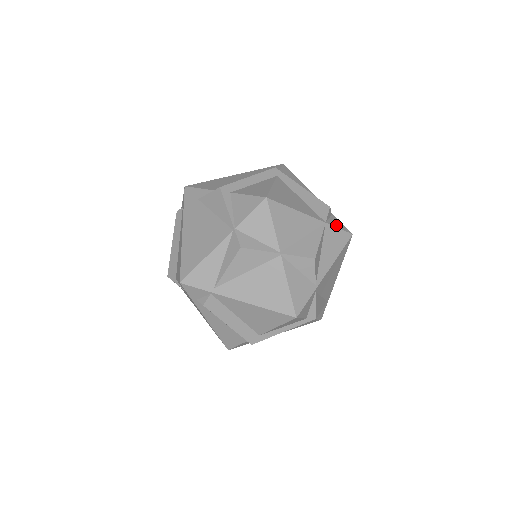
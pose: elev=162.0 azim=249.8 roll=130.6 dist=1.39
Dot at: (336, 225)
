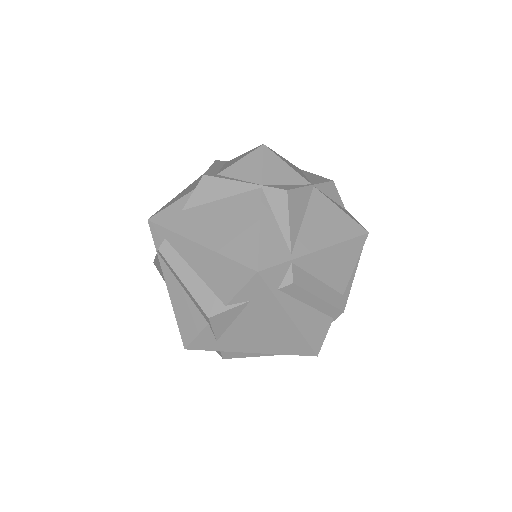
Dot at: occluded
